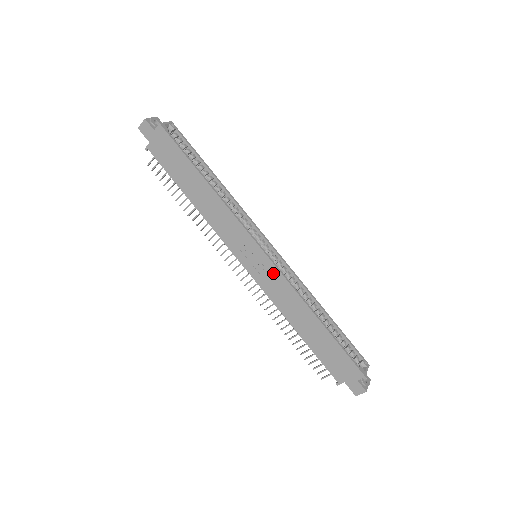
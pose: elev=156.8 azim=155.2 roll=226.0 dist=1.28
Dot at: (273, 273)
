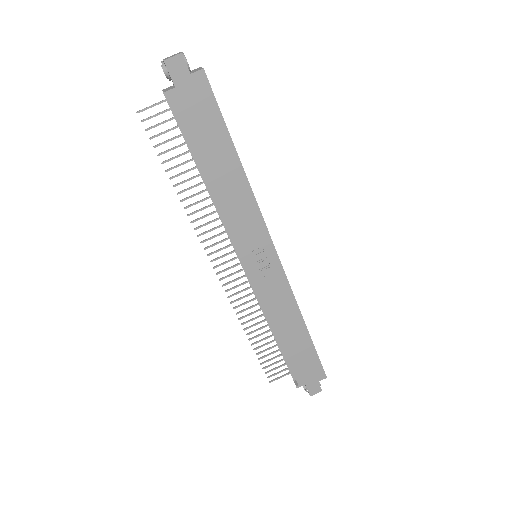
Dot at: (278, 278)
